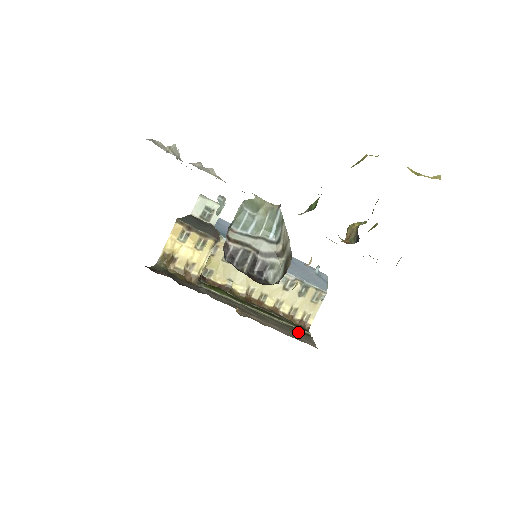
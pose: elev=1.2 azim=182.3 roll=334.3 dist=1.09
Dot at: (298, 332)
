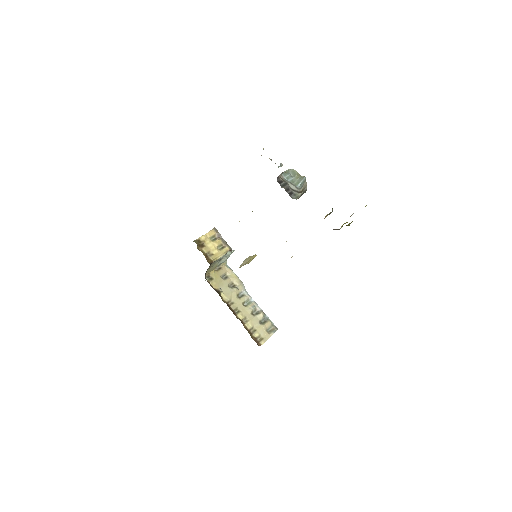
Dot at: occluded
